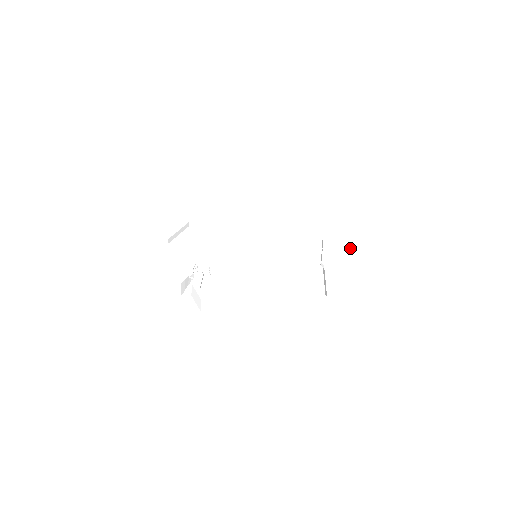
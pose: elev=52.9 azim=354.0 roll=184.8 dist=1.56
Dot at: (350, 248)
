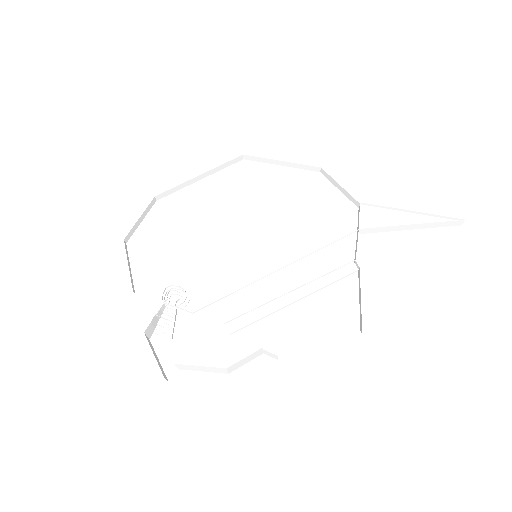
Dot at: (402, 225)
